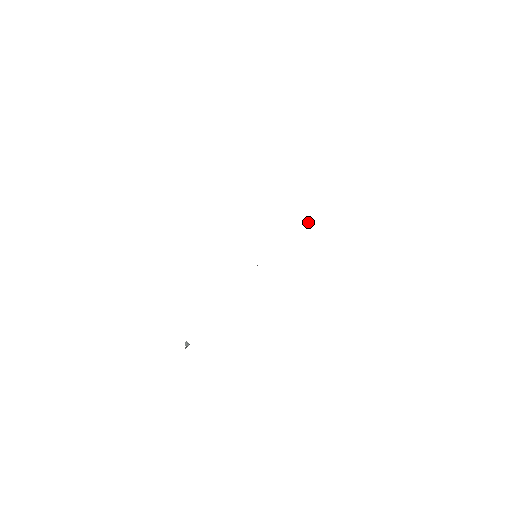
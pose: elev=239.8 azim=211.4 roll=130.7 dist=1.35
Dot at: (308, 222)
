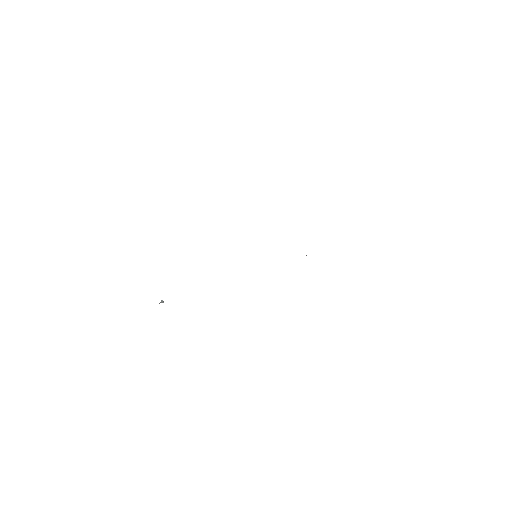
Dot at: occluded
